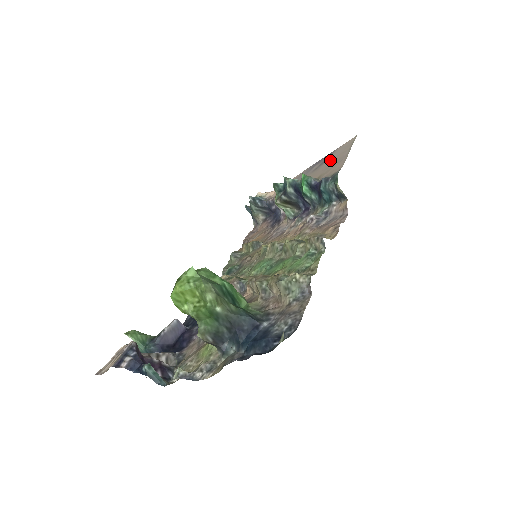
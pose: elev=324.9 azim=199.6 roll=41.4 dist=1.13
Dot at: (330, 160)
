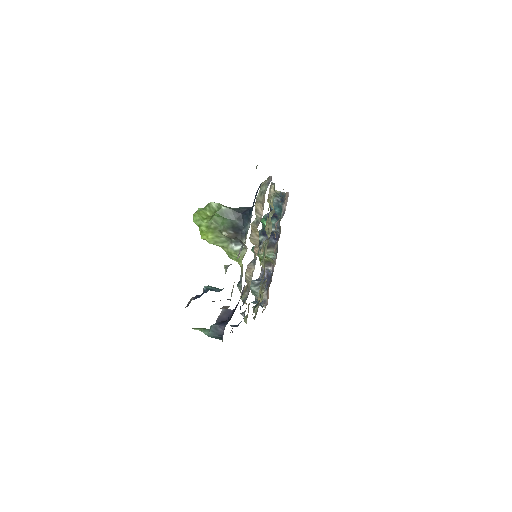
Dot at: occluded
